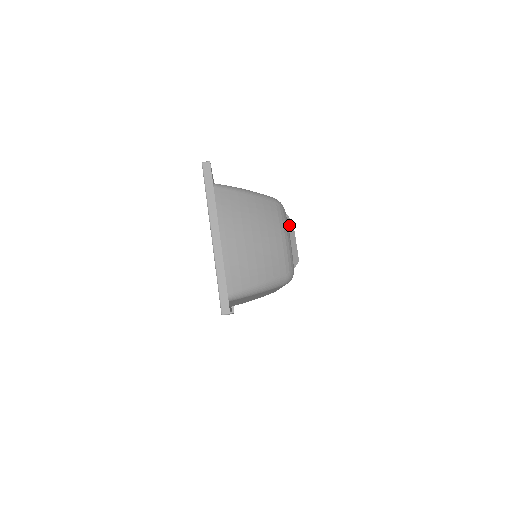
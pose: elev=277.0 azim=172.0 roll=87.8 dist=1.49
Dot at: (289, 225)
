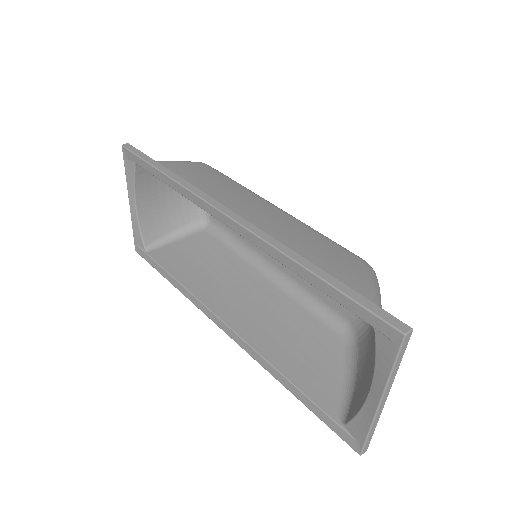
Dot at: occluded
